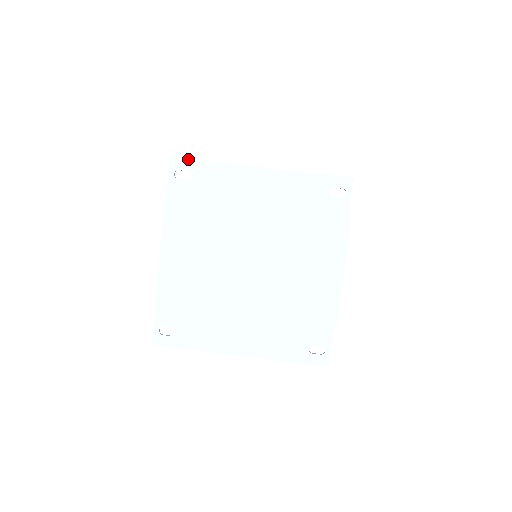
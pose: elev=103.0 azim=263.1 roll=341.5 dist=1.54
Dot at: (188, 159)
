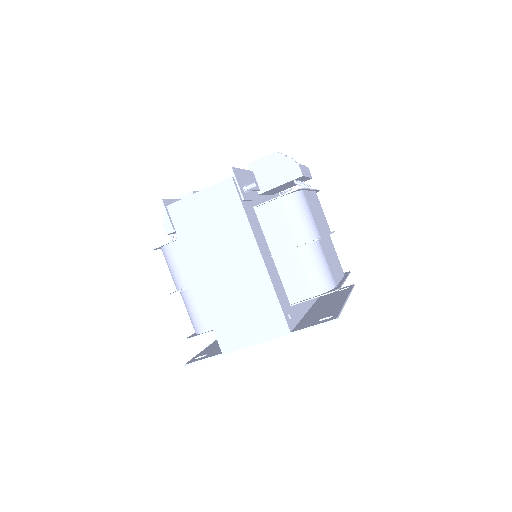
Dot at: occluded
